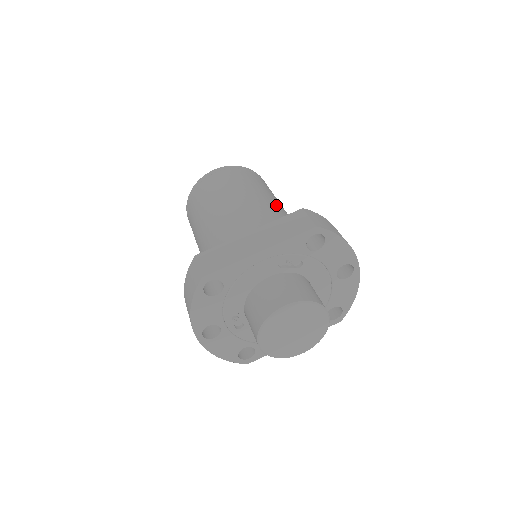
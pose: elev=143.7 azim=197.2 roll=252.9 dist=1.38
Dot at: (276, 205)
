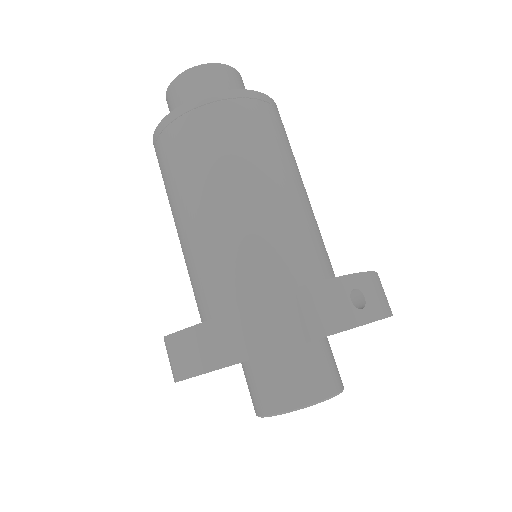
Dot at: (271, 201)
